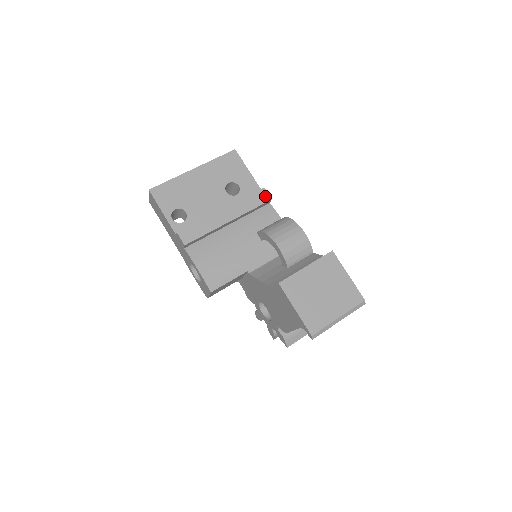
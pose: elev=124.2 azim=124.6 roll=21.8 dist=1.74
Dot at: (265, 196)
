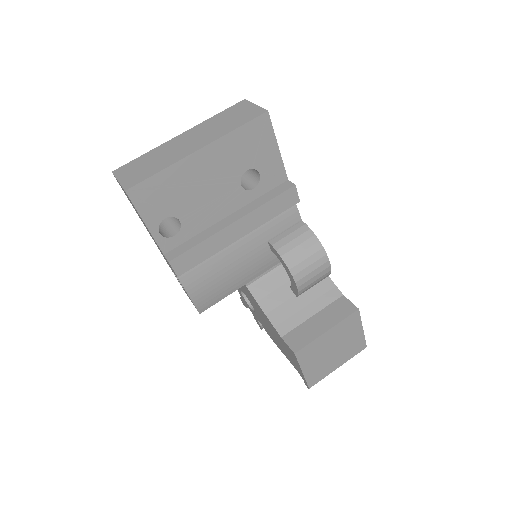
Dot at: (293, 198)
